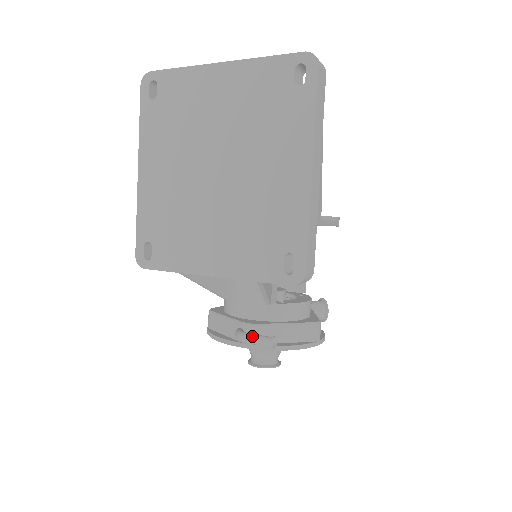
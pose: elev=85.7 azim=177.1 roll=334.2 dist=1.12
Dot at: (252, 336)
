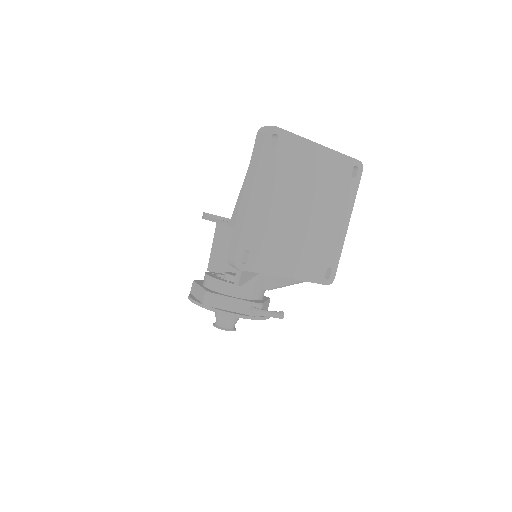
Dot at: (272, 312)
